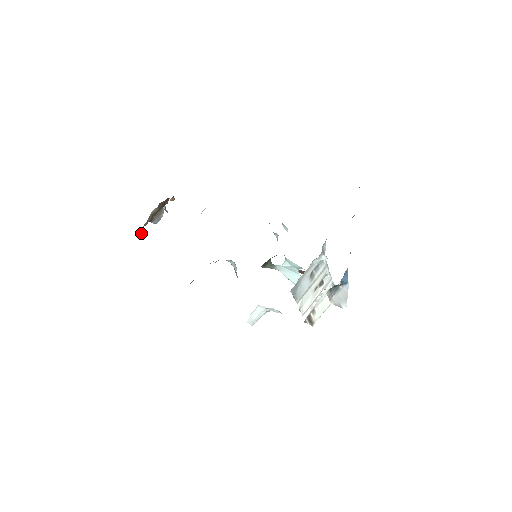
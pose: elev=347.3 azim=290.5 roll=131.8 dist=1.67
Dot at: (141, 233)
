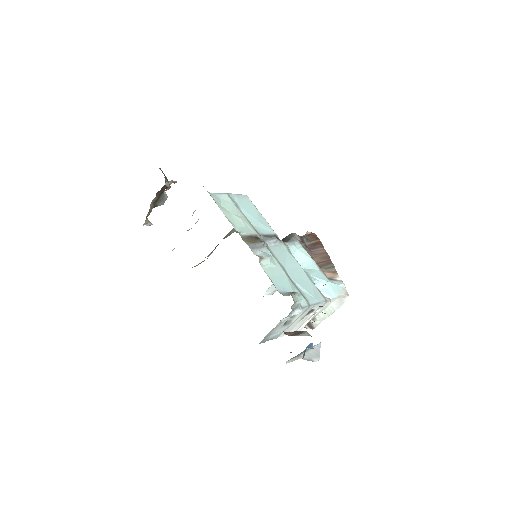
Dot at: (146, 224)
